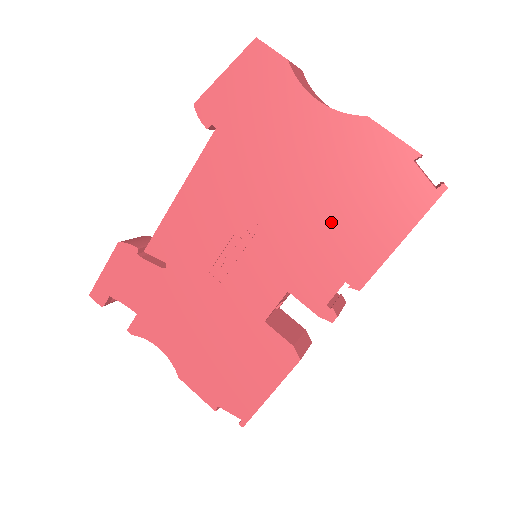
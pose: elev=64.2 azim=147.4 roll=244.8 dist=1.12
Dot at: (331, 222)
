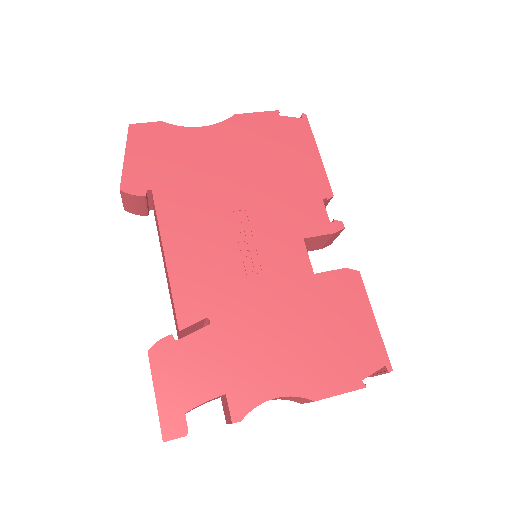
Dot at: (278, 177)
